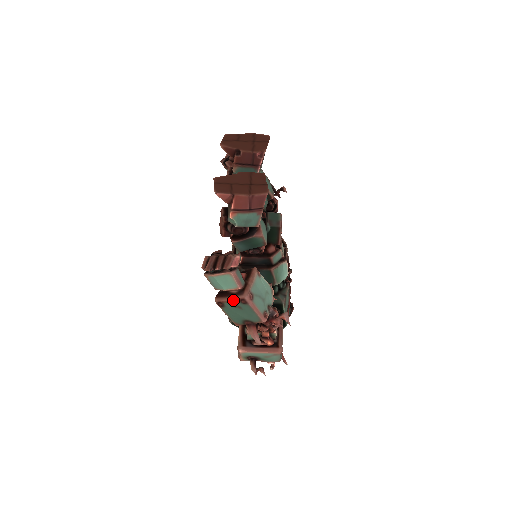
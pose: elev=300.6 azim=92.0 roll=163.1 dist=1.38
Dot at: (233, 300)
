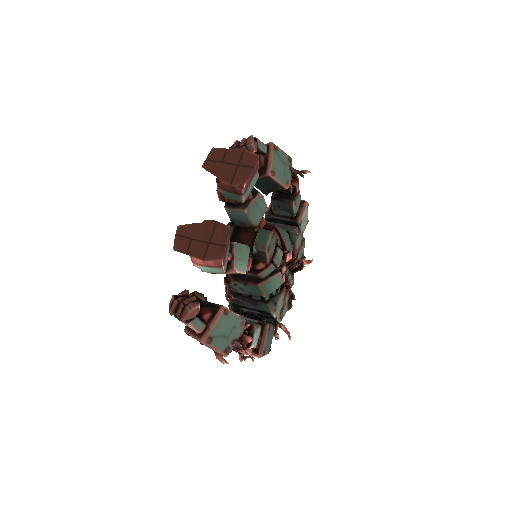
Dot at: occluded
